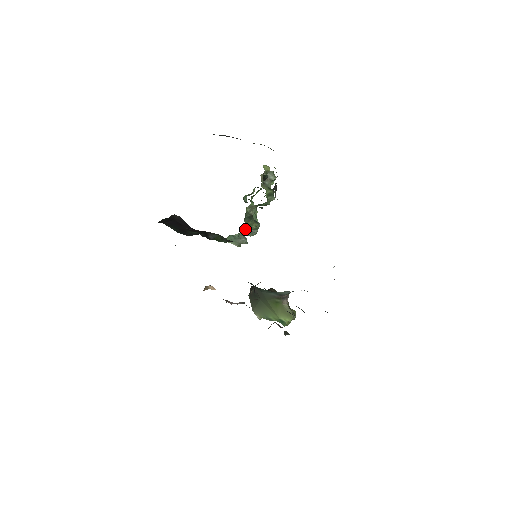
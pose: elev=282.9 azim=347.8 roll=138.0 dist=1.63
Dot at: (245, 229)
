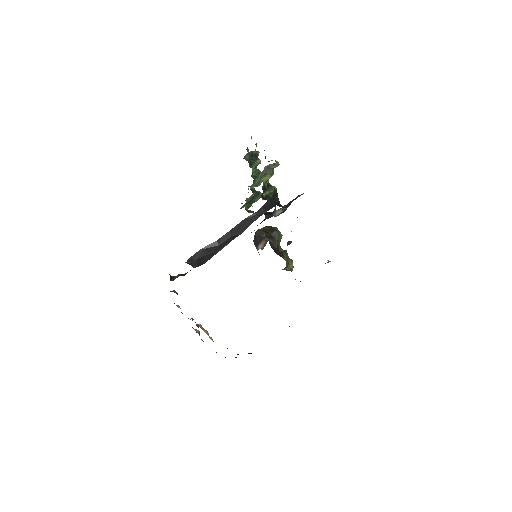
Dot at: occluded
